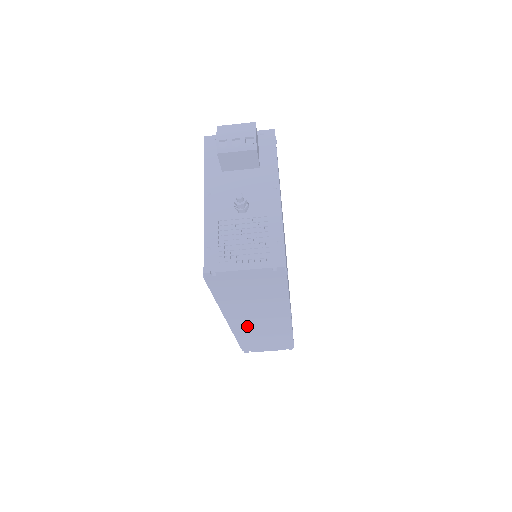
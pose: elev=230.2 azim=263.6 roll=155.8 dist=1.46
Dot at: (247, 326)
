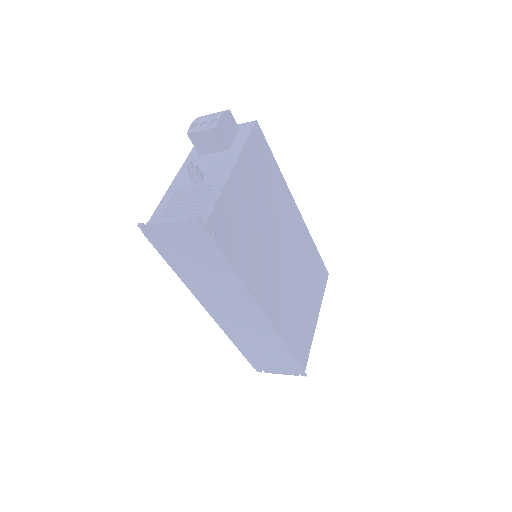
Dot at: (229, 321)
